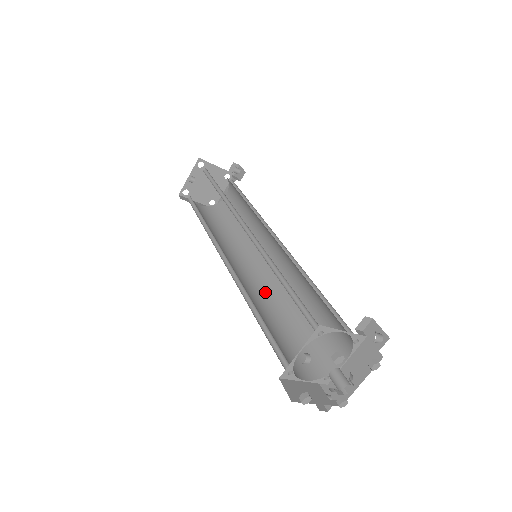
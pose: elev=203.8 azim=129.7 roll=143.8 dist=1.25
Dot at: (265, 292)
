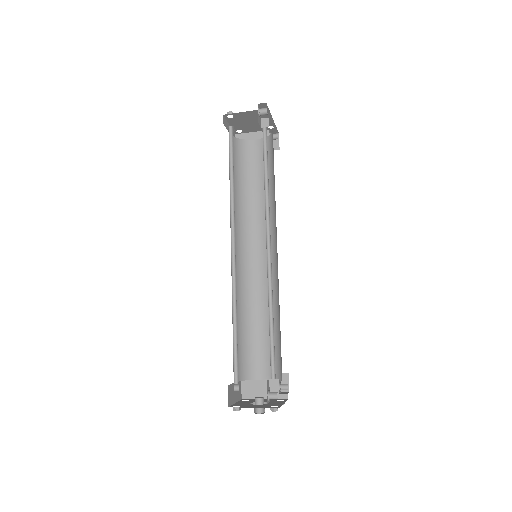
Dot at: occluded
